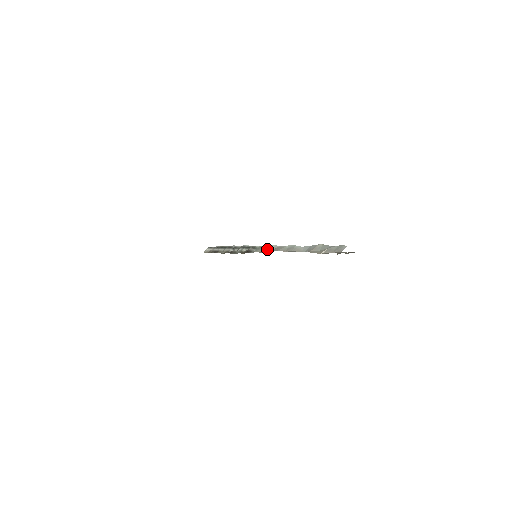
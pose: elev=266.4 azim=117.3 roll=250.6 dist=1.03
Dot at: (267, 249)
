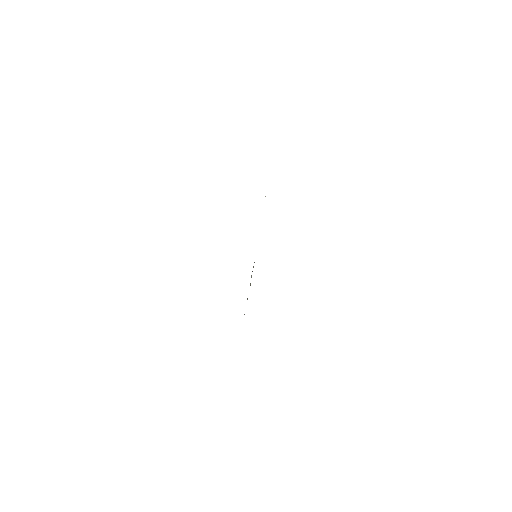
Dot at: occluded
